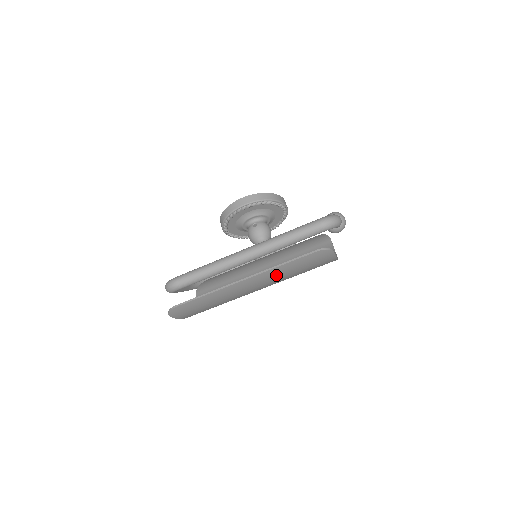
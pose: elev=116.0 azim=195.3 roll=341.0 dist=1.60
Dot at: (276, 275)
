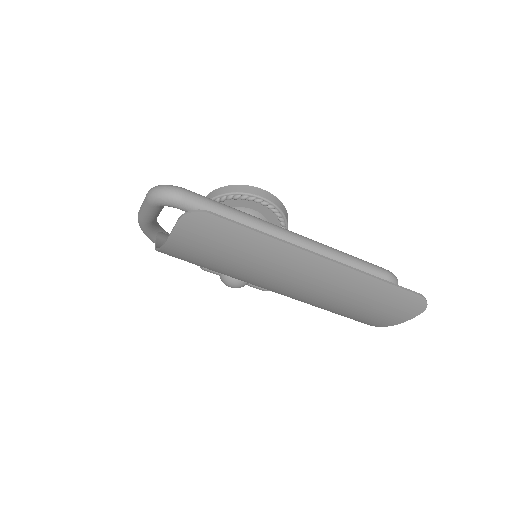
Dot at: (349, 286)
